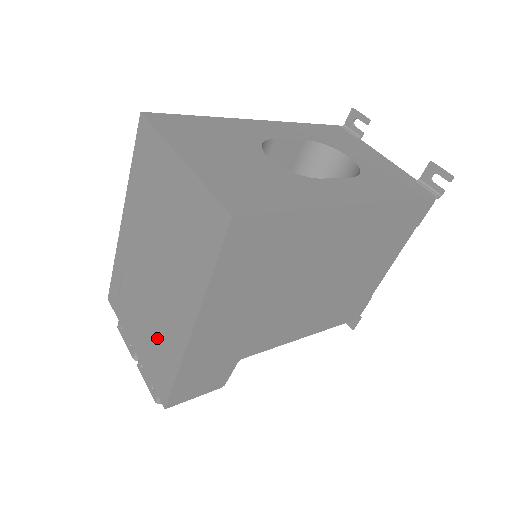
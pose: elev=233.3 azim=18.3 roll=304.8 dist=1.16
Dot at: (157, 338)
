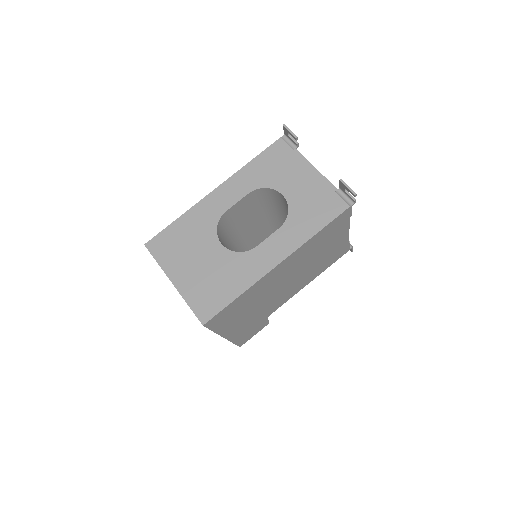
Dot at: occluded
